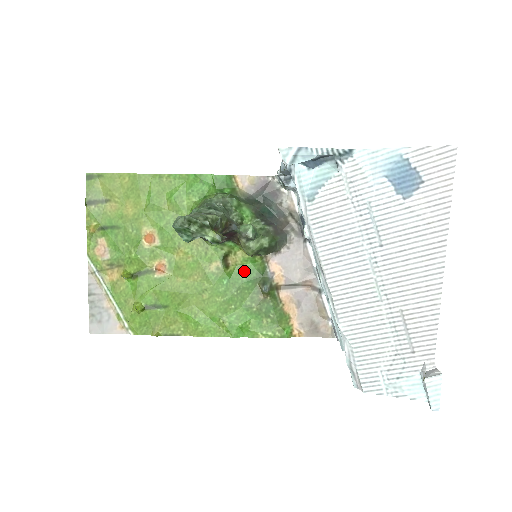
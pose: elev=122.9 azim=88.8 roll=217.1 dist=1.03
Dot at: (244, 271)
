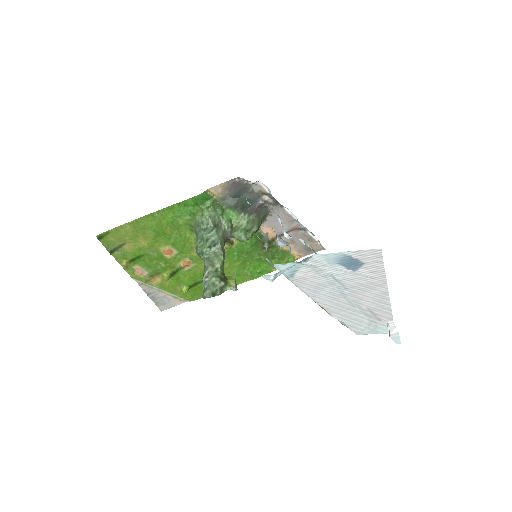
Dot at: (246, 242)
